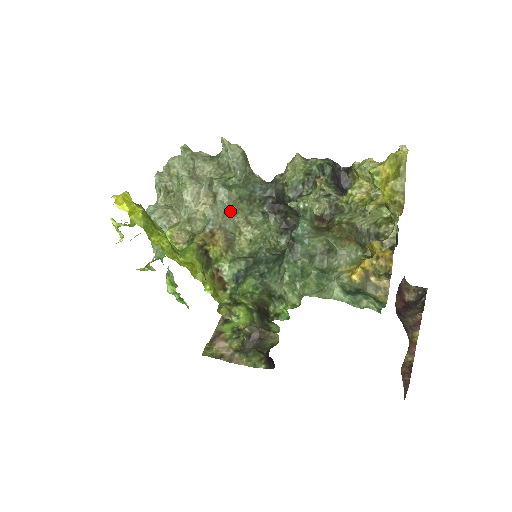
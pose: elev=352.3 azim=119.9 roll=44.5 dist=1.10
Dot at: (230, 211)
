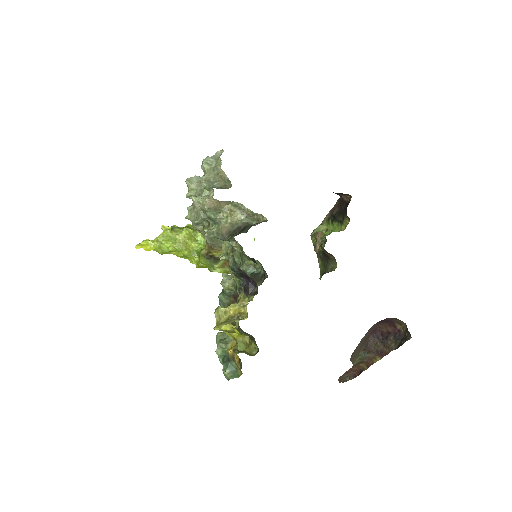
Dot at: occluded
